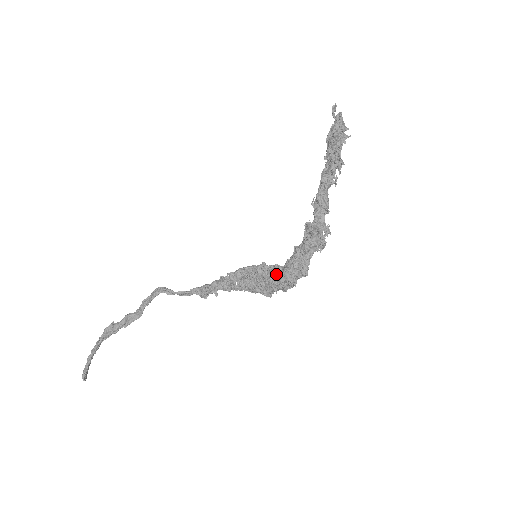
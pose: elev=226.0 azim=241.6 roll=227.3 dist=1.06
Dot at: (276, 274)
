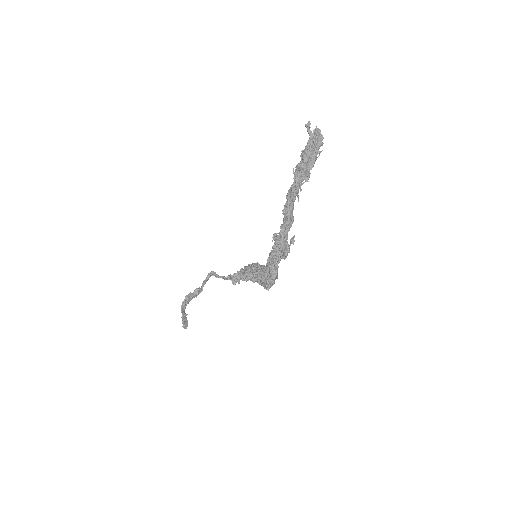
Dot at: occluded
